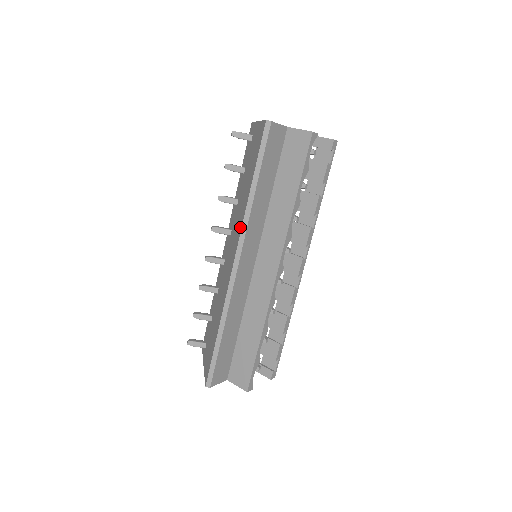
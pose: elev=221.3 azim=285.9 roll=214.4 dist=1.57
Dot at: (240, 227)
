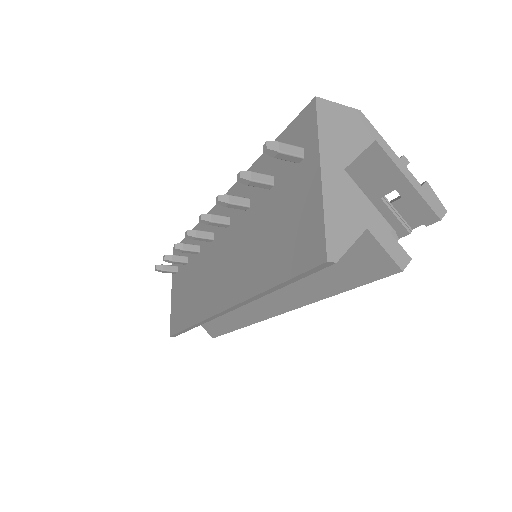
Dot at: (238, 294)
